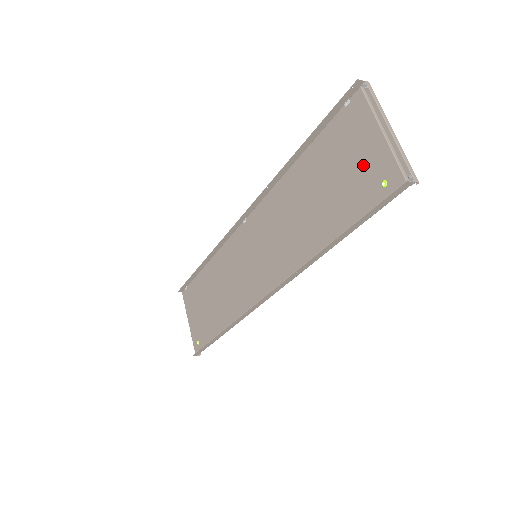
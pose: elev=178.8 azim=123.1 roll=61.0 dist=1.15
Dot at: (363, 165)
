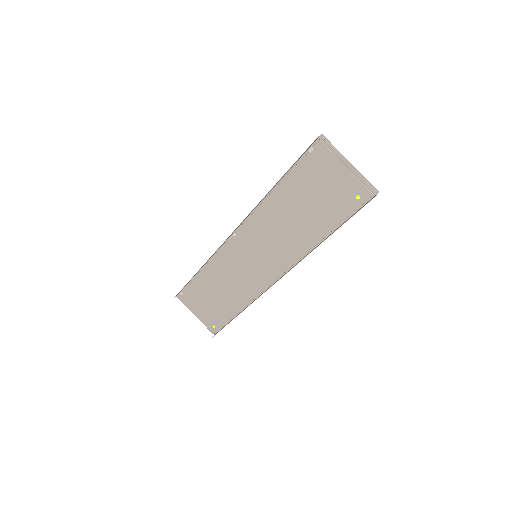
Dot at: (337, 188)
